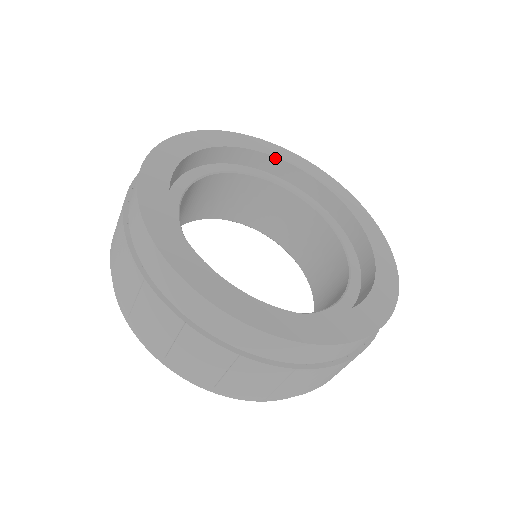
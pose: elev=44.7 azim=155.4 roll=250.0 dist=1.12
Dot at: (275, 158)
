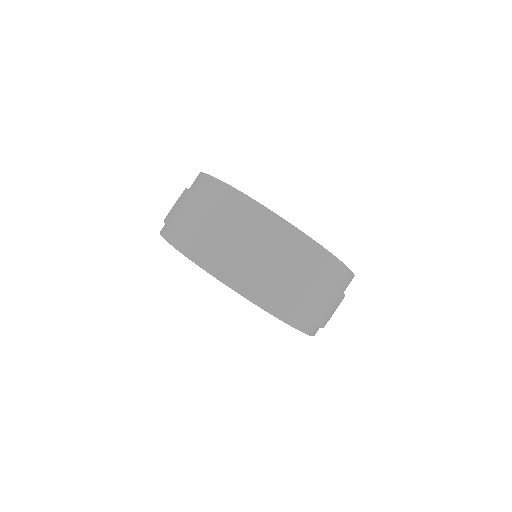
Dot at: occluded
